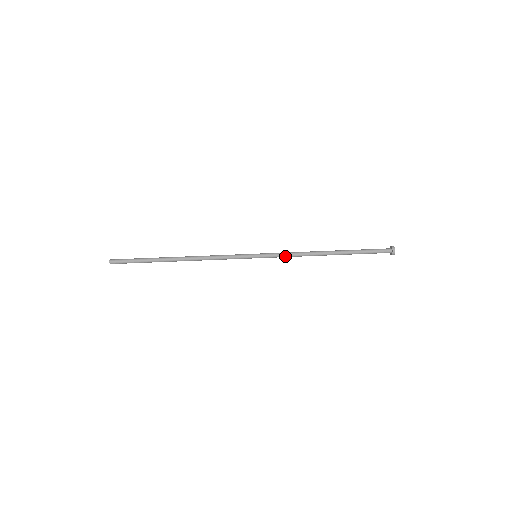
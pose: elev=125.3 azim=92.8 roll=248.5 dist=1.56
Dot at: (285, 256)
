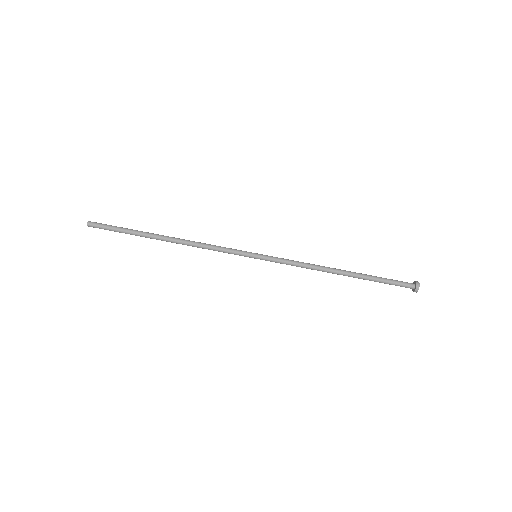
Dot at: (290, 263)
